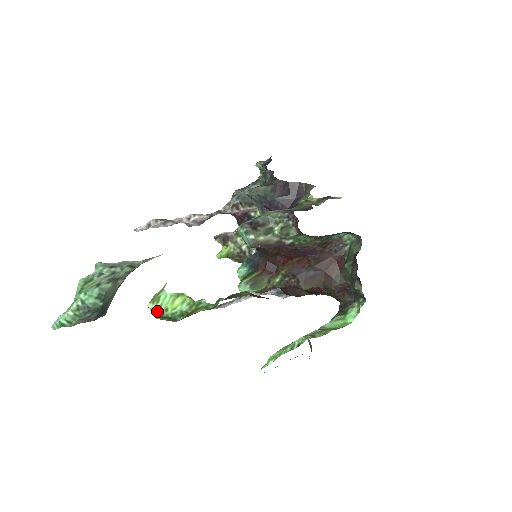
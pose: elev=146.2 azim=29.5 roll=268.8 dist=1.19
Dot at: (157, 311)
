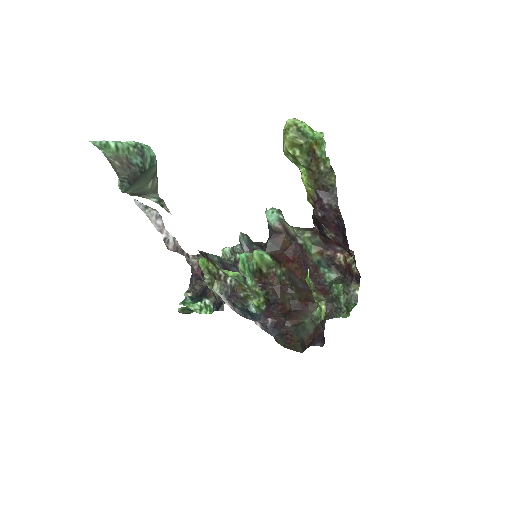
Dot at: (299, 122)
